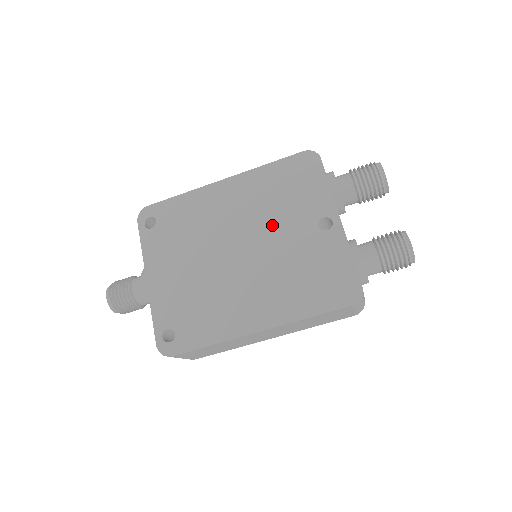
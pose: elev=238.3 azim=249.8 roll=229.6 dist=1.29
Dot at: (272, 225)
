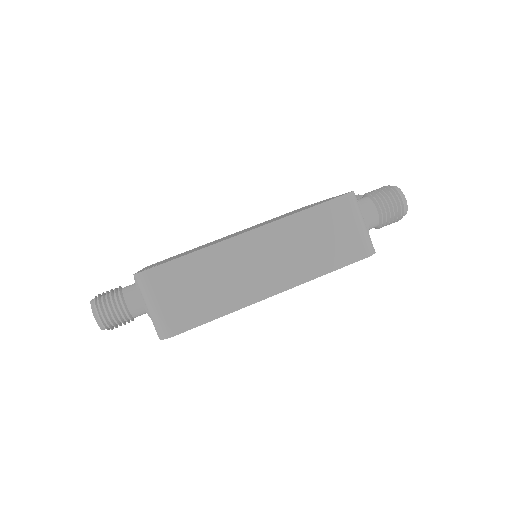
Dot at: occluded
